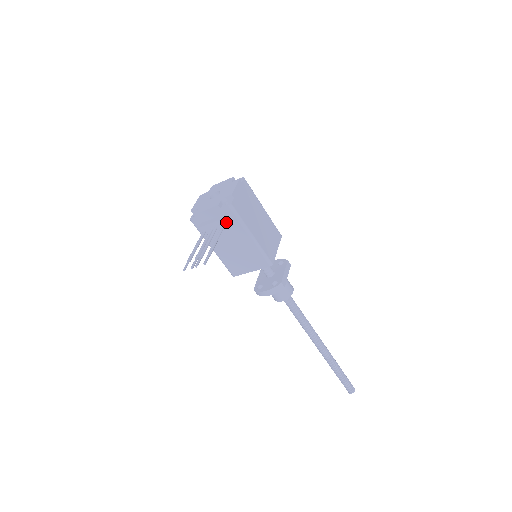
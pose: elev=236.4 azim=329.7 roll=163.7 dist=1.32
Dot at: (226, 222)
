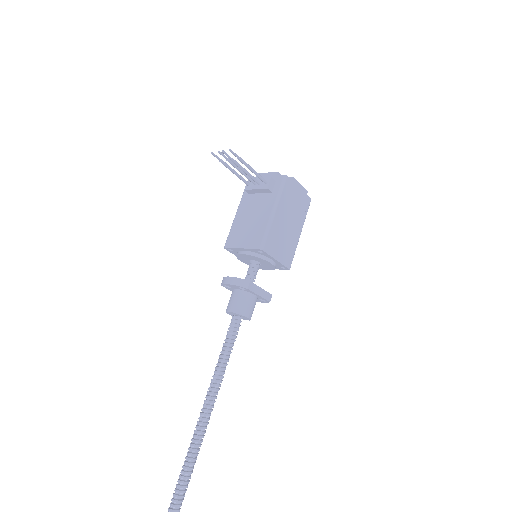
Dot at: (270, 182)
